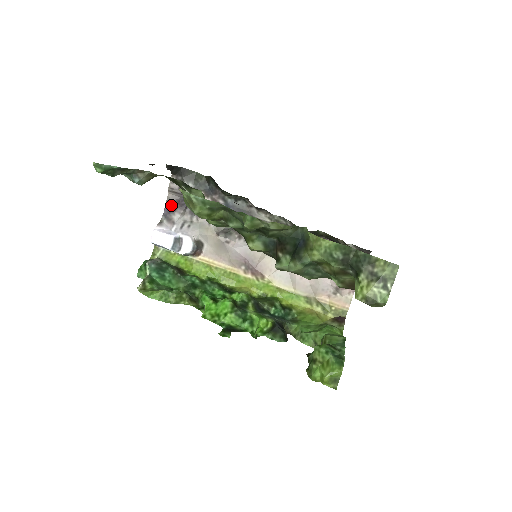
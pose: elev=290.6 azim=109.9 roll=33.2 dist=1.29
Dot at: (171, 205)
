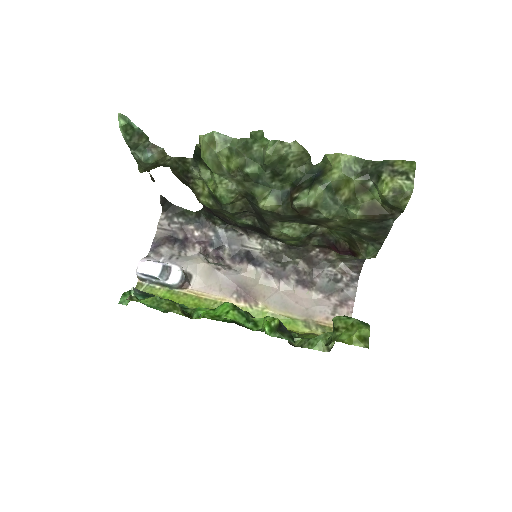
Dot at: (159, 241)
